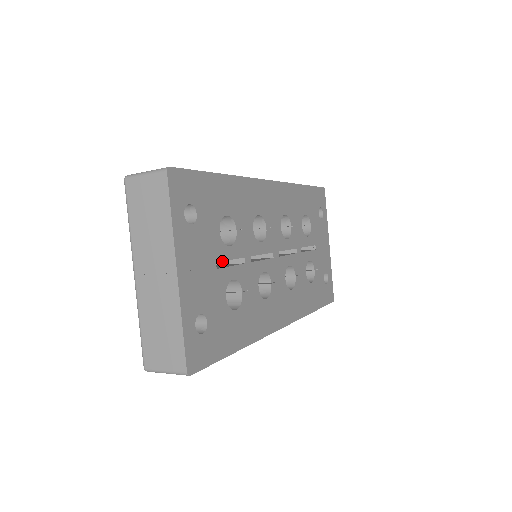
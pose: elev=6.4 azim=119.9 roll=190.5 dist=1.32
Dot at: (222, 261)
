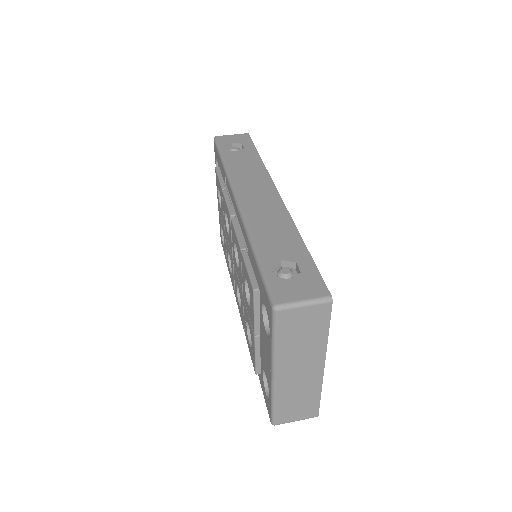
Dot at: occluded
